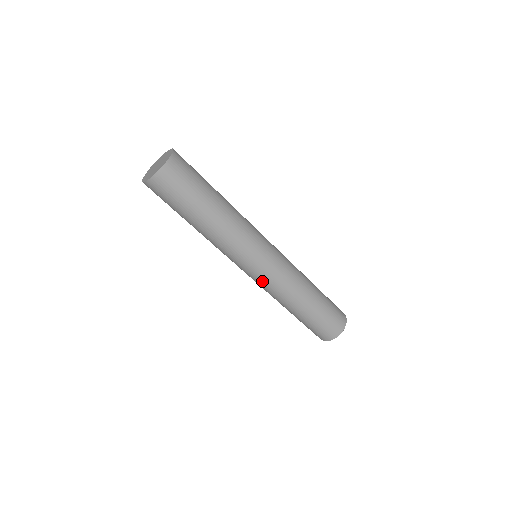
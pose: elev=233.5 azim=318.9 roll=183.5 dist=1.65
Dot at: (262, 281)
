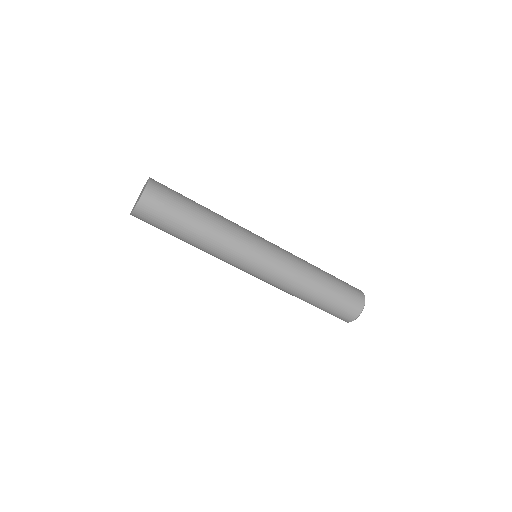
Dot at: occluded
